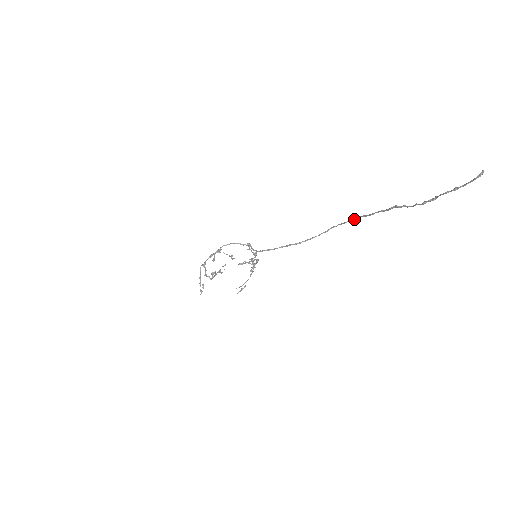
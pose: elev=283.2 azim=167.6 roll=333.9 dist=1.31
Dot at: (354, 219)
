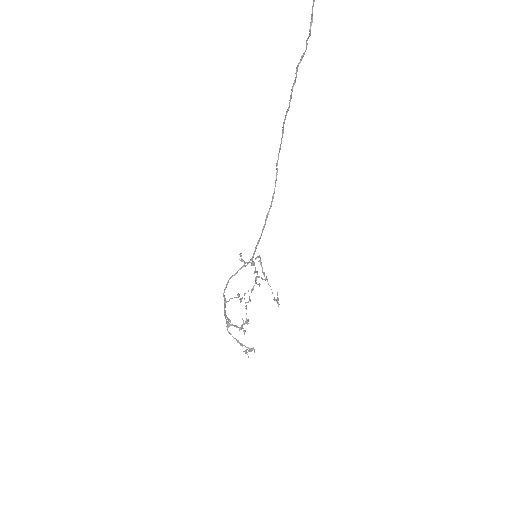
Dot at: (283, 130)
